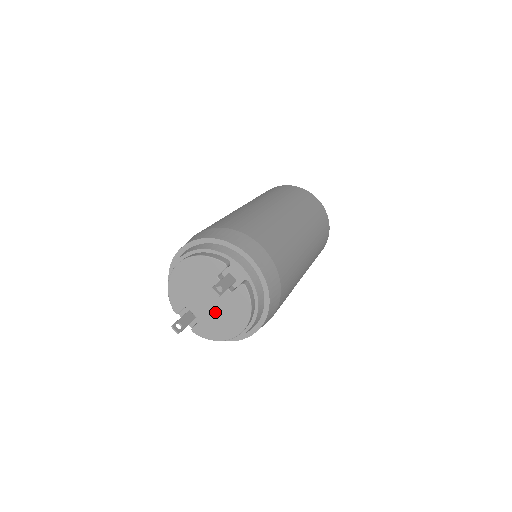
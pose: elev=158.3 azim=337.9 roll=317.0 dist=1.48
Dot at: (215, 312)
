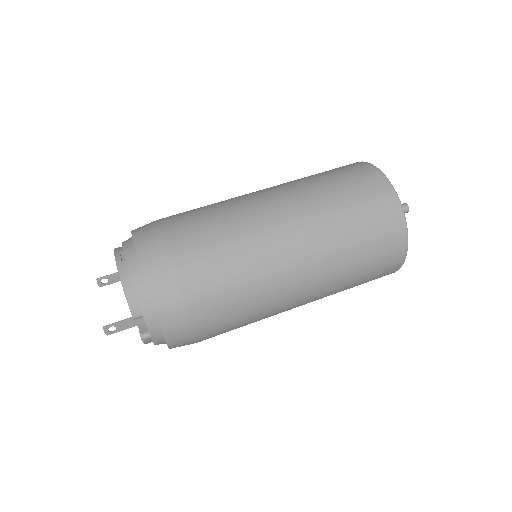
Dot at: occluded
